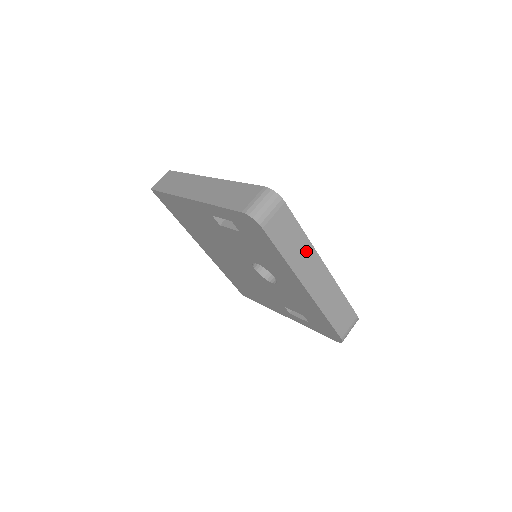
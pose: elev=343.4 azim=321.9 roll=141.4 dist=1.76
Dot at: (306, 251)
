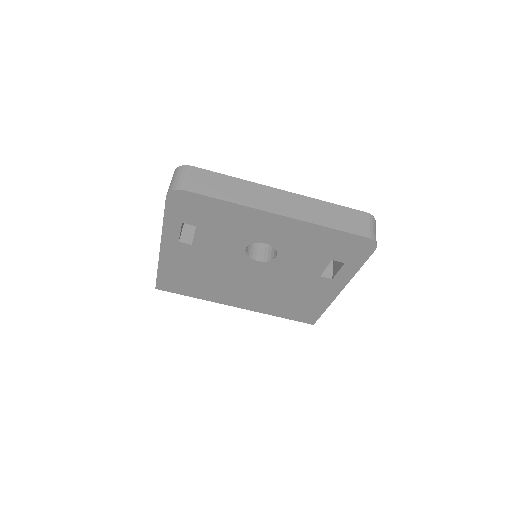
Dot at: (248, 188)
